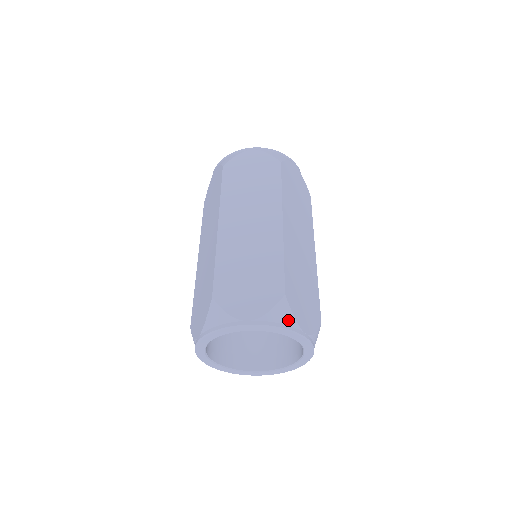
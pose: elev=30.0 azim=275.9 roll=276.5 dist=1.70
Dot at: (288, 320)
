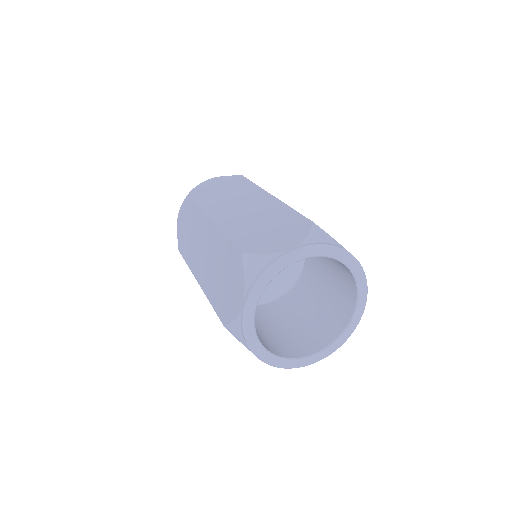
Dot at: occluded
